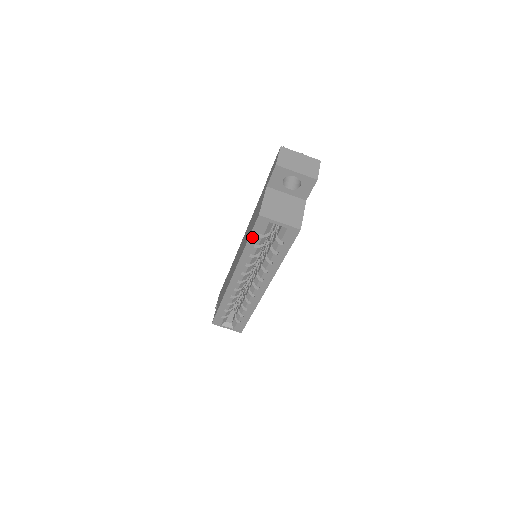
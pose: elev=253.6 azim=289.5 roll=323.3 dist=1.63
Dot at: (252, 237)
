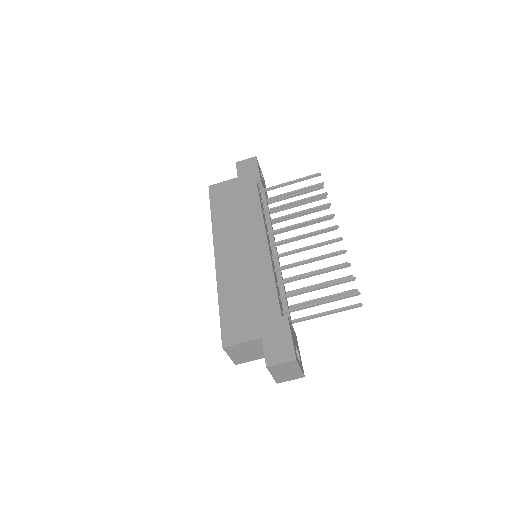
Dot at: (221, 319)
